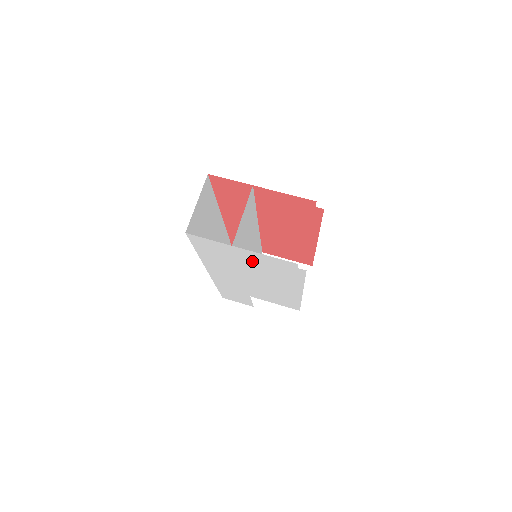
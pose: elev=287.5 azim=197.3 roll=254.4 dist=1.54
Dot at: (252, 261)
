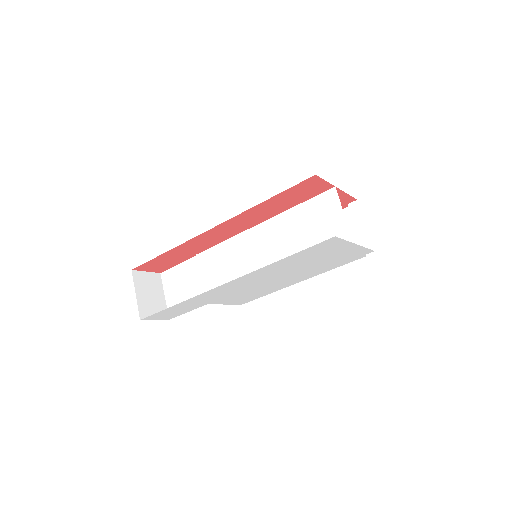
Dot at: (333, 256)
